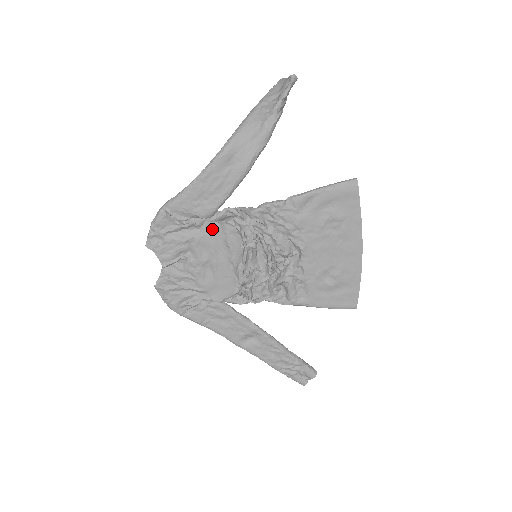
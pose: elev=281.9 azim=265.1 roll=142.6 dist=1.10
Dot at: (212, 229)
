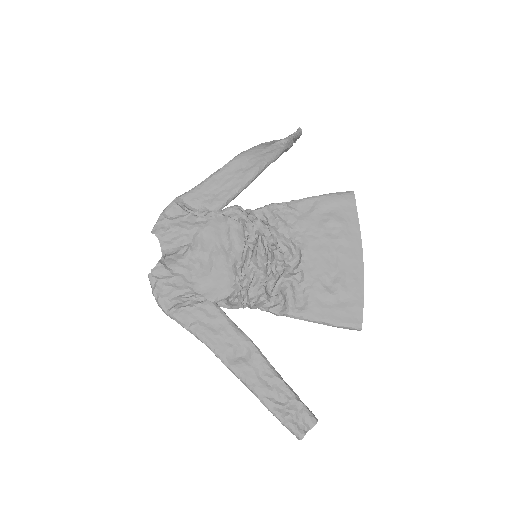
Dot at: (217, 222)
